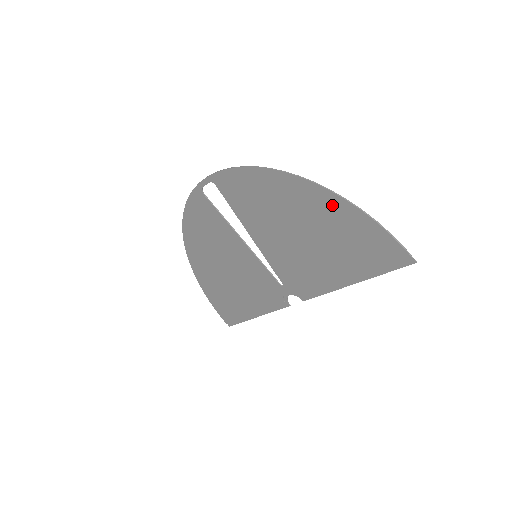
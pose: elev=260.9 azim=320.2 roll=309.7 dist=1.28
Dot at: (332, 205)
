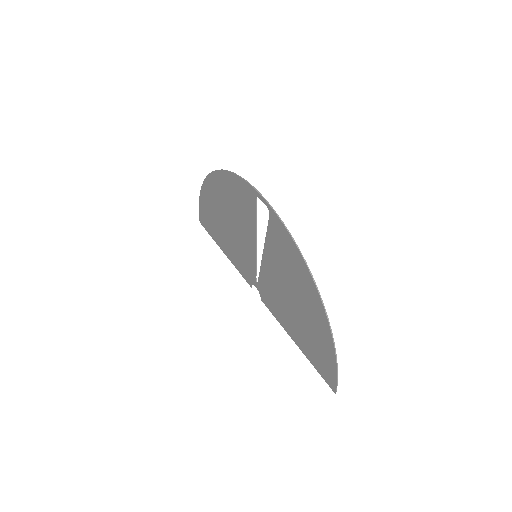
Dot at: (325, 333)
